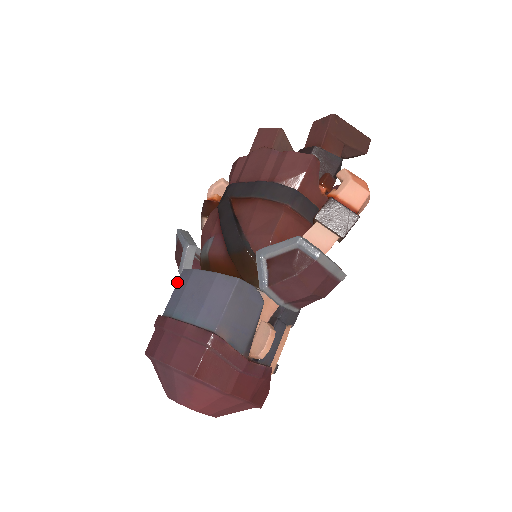
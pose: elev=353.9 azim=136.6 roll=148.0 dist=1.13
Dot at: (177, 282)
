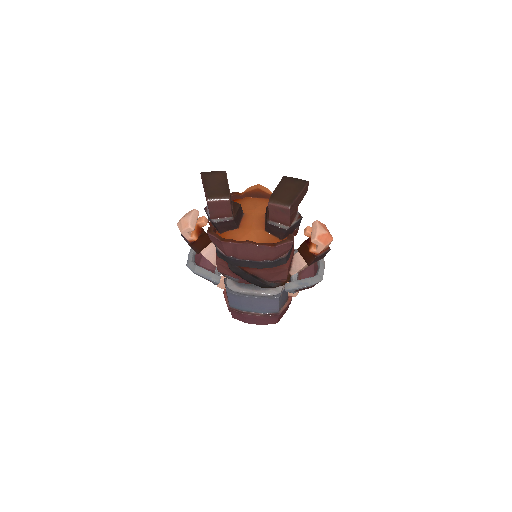
Dot at: (228, 297)
